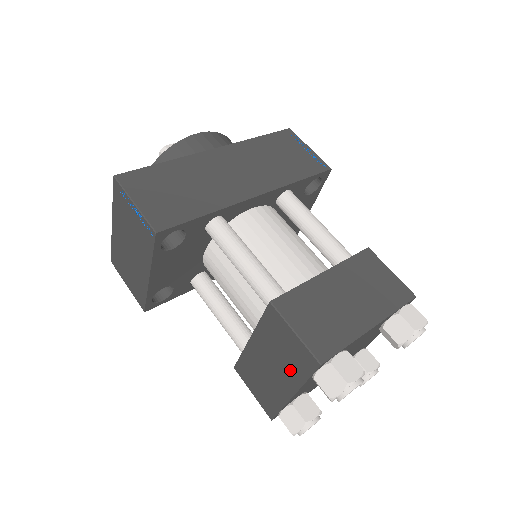
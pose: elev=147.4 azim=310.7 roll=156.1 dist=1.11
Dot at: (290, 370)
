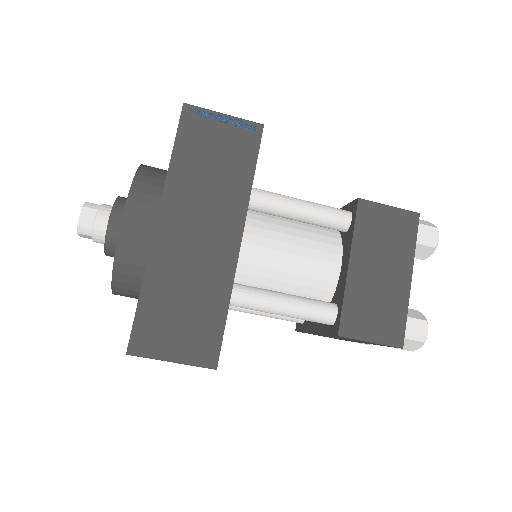
Dot at: occluded
